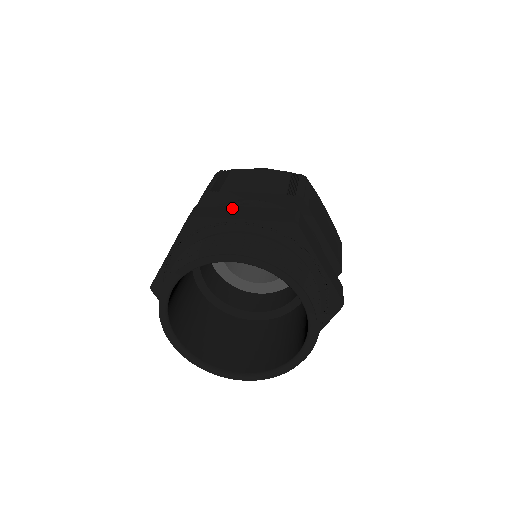
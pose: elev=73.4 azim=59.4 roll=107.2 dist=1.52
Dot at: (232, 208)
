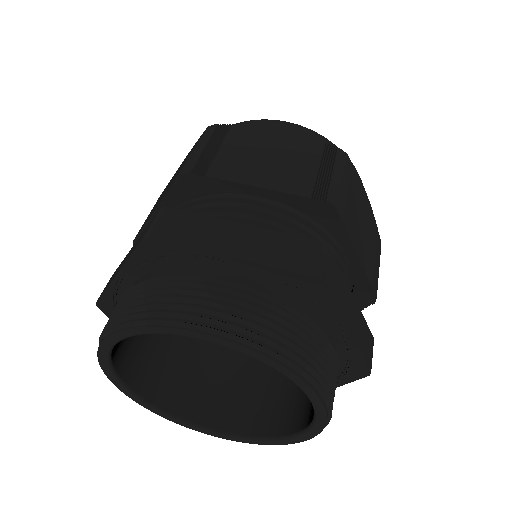
Dot at: (218, 225)
